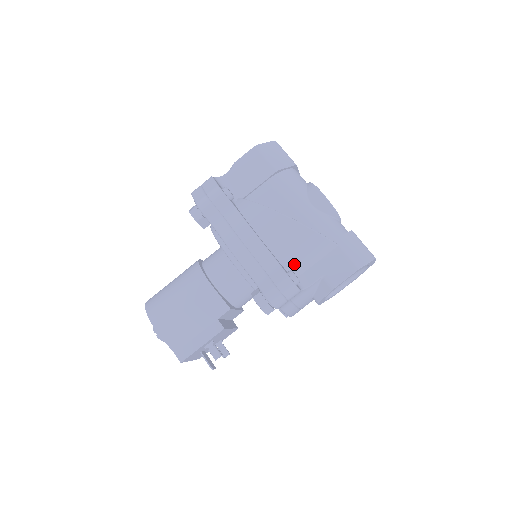
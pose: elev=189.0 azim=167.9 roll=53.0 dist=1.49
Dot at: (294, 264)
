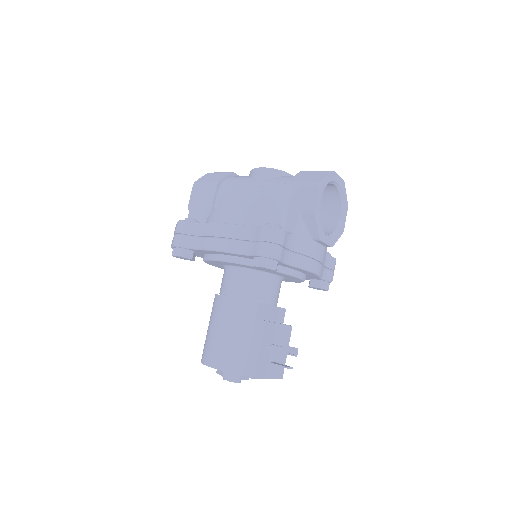
Dot at: (270, 222)
